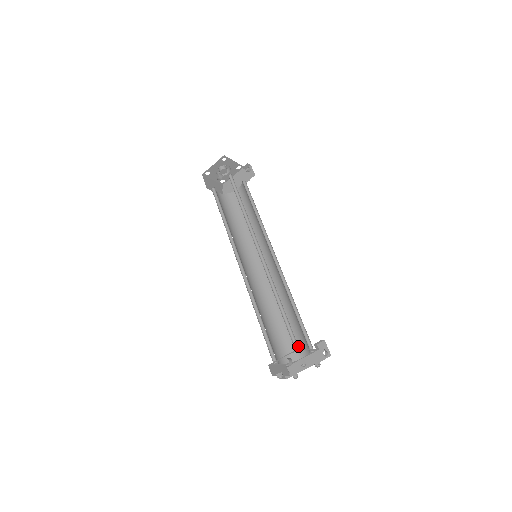
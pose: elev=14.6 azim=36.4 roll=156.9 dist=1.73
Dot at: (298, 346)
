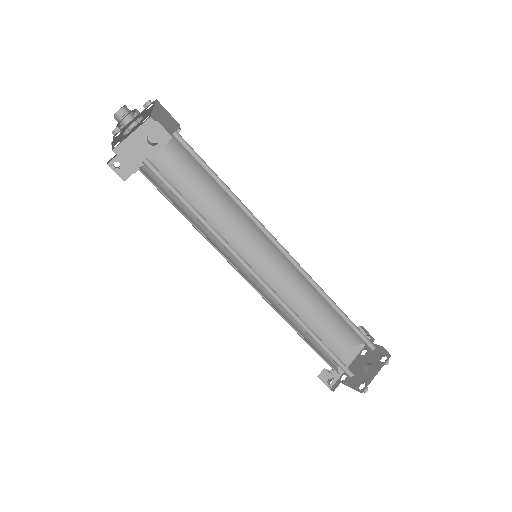
Dot at: (334, 346)
